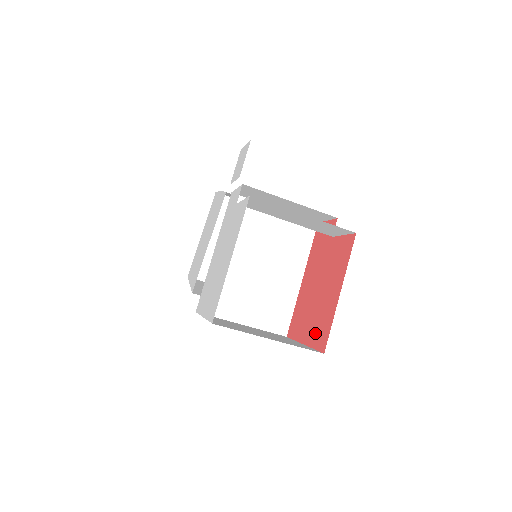
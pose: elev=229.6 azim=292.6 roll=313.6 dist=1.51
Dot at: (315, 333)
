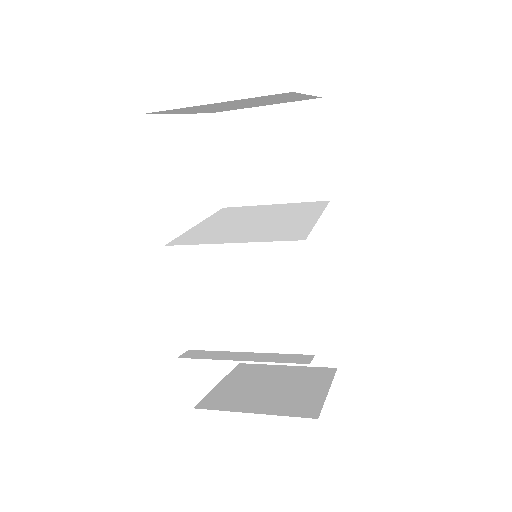
Dot at: occluded
